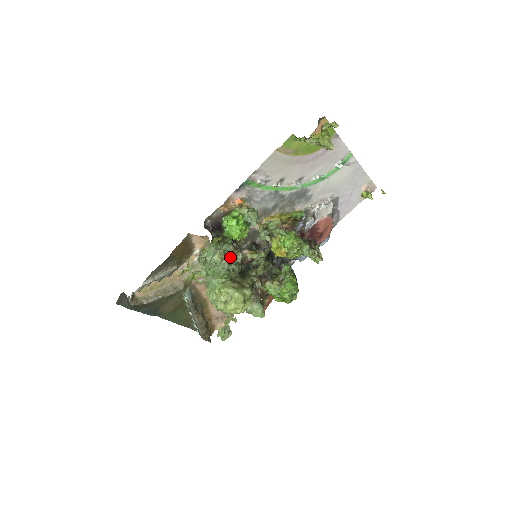
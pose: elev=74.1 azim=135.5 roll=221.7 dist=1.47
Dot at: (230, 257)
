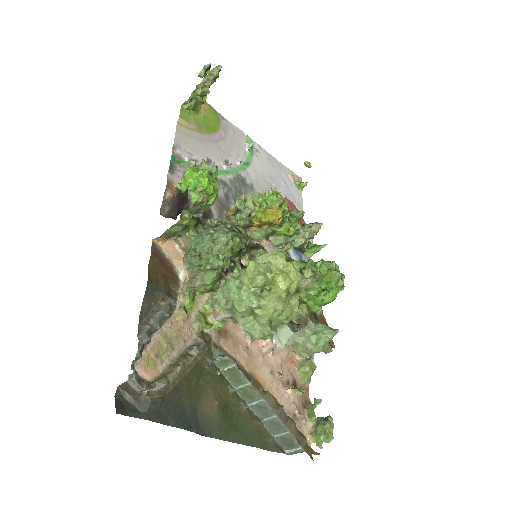
Dot at: (222, 224)
